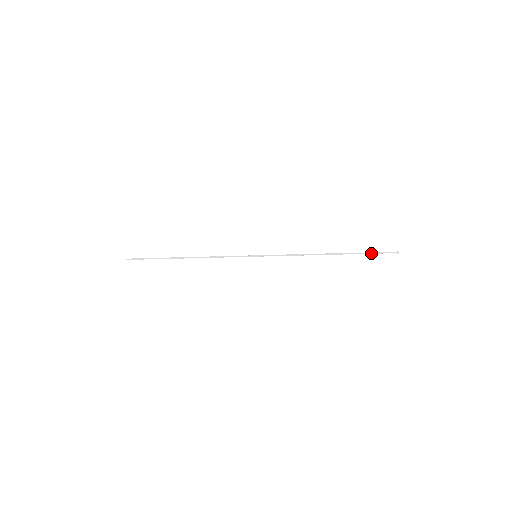
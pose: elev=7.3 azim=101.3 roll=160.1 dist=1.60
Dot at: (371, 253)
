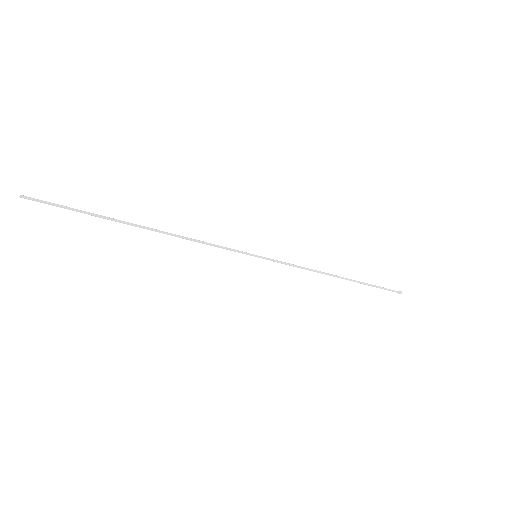
Dot at: (378, 287)
